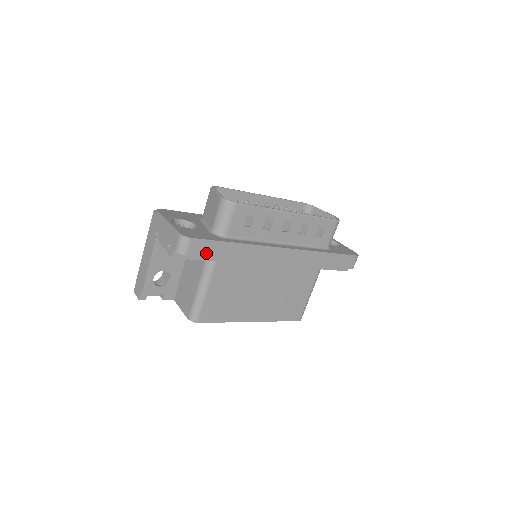
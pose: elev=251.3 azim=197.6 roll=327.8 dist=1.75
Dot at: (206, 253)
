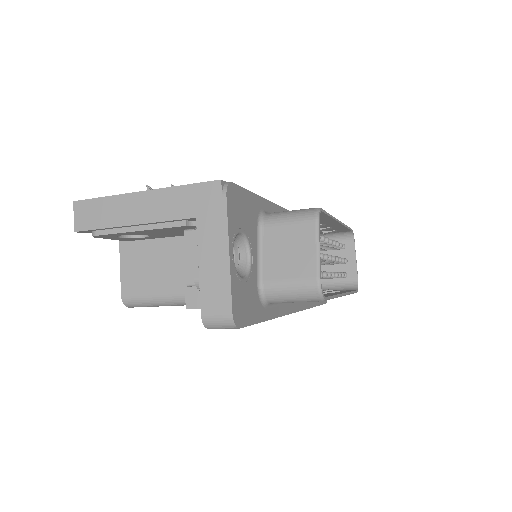
Dot at: occluded
